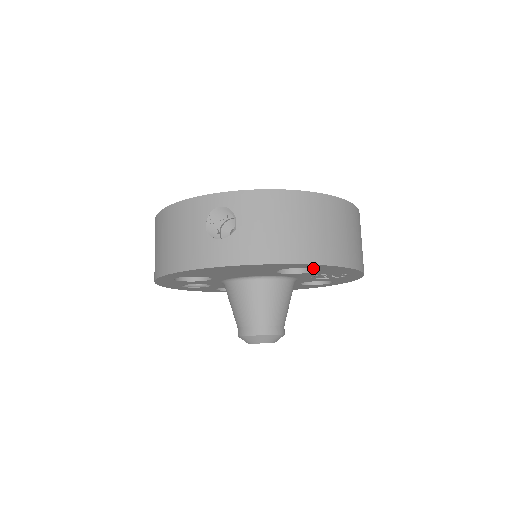
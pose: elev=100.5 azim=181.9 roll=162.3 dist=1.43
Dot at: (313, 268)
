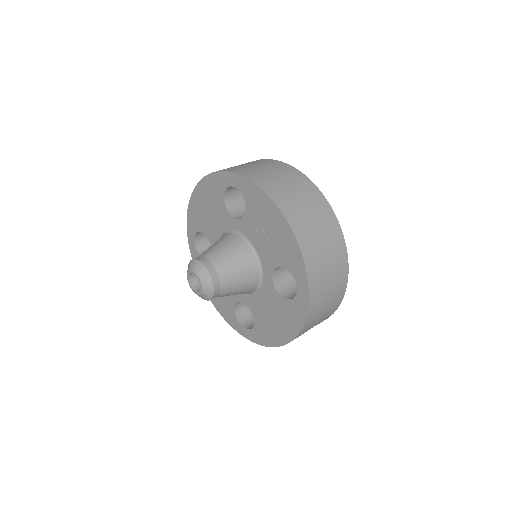
Dot at: occluded
